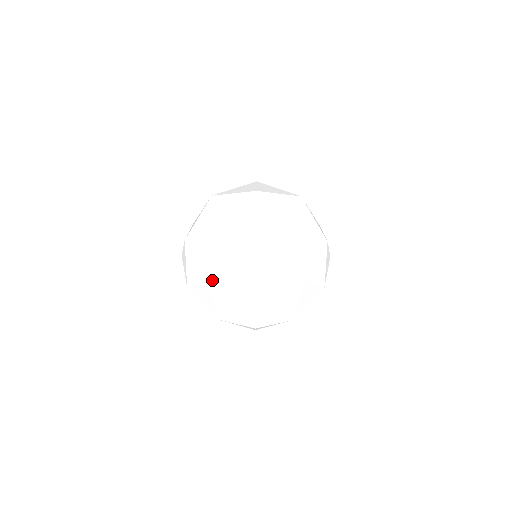
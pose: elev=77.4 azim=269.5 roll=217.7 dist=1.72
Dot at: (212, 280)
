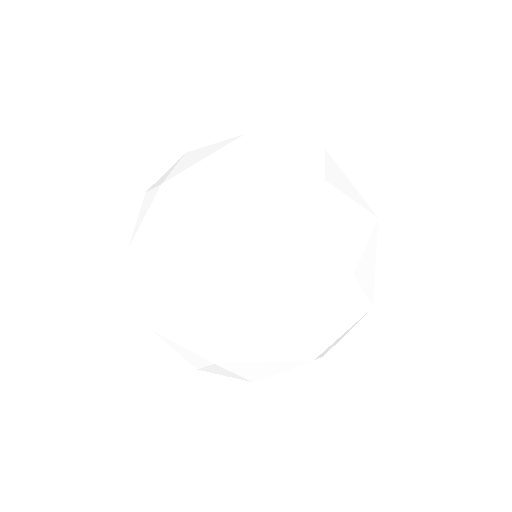
Dot at: (171, 286)
